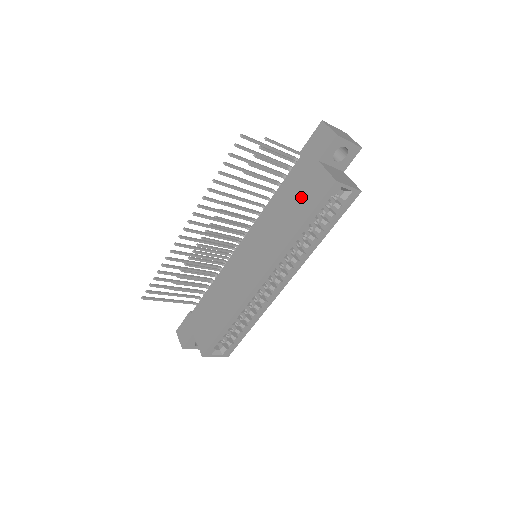
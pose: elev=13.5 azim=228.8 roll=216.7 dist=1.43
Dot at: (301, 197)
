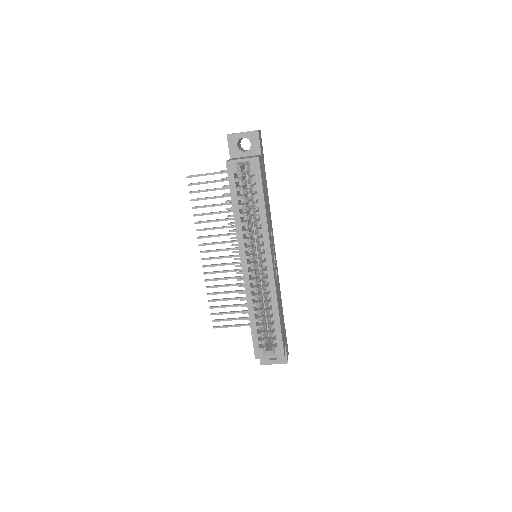
Dot at: occluded
